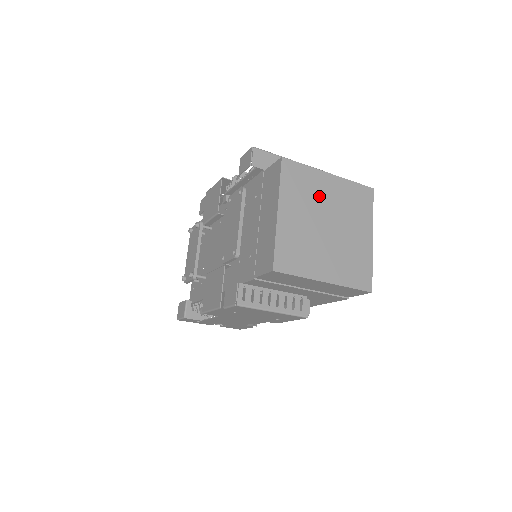
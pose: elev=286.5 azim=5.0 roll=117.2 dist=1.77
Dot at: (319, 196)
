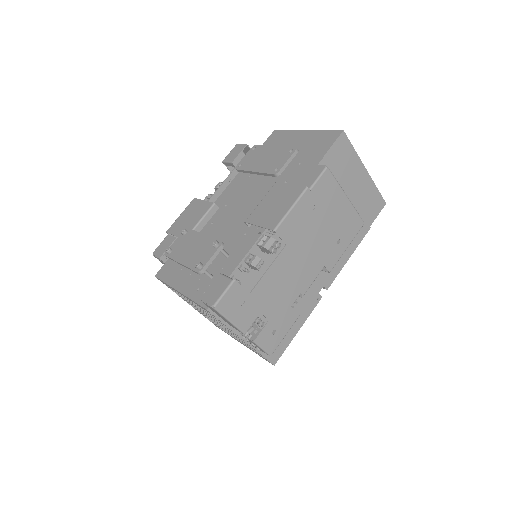
Dot at: occluded
